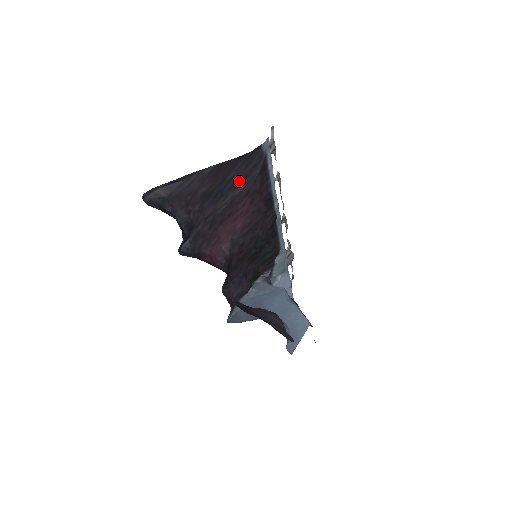
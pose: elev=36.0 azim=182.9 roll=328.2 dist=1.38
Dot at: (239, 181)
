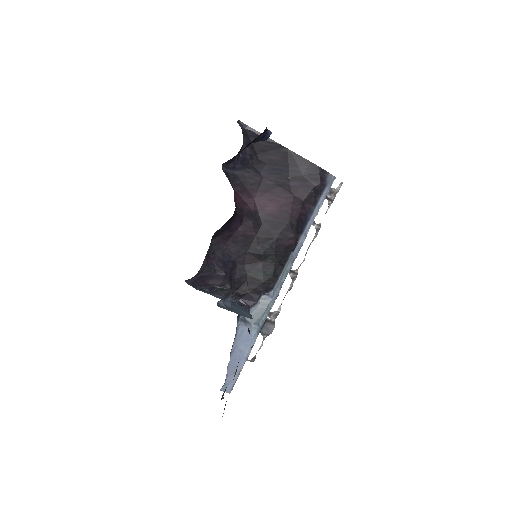
Dot at: (297, 178)
